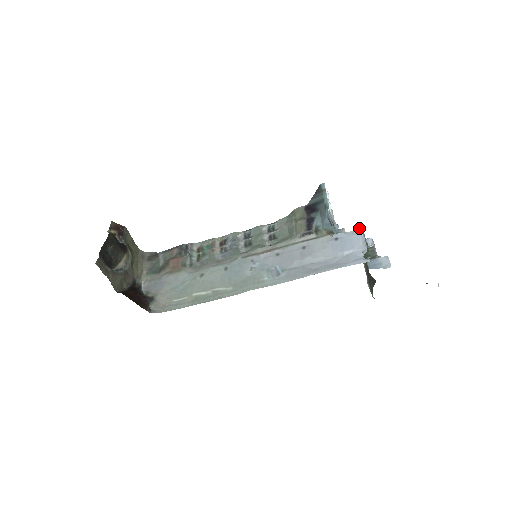
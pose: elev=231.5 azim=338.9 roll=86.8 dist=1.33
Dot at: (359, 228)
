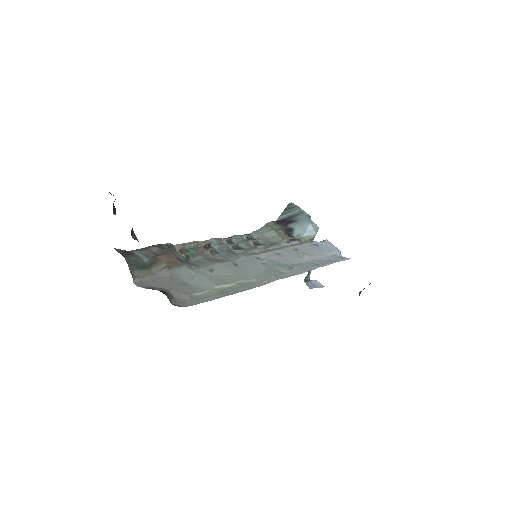
Dot at: (326, 239)
